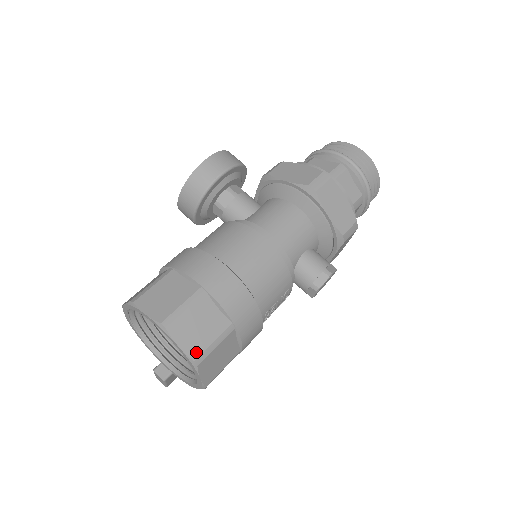
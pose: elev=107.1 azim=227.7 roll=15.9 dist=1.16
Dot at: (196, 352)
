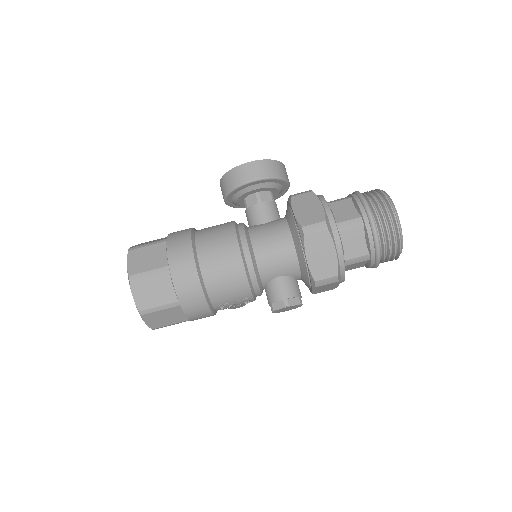
Dot at: (143, 306)
